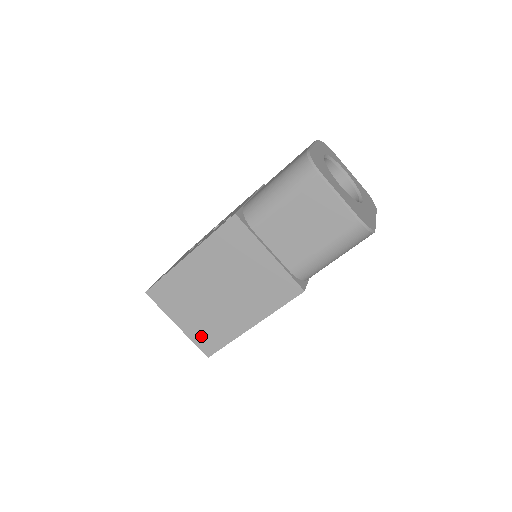
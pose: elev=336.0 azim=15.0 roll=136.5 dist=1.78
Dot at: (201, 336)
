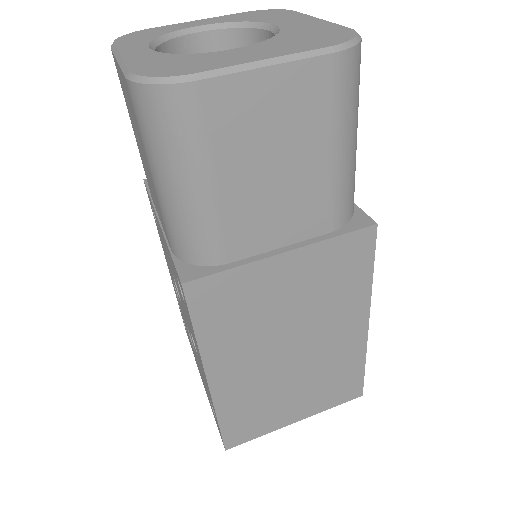
Dot at: (331, 396)
